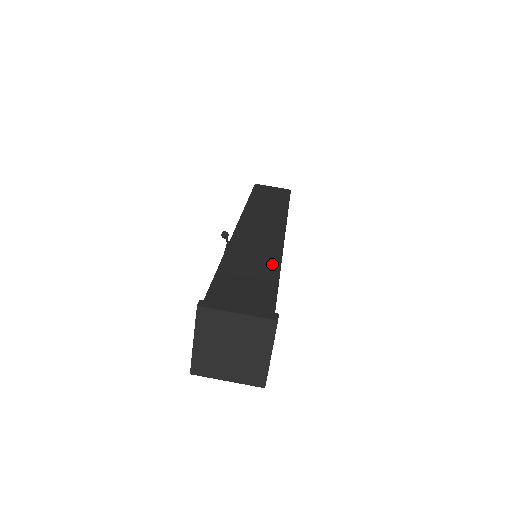
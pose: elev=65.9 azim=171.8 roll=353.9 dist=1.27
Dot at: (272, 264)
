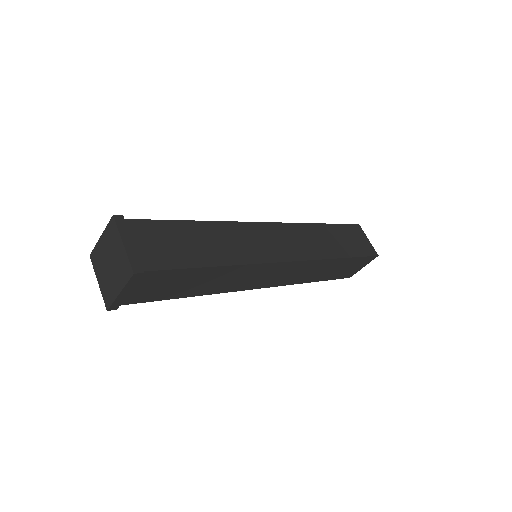
Dot at: (222, 258)
